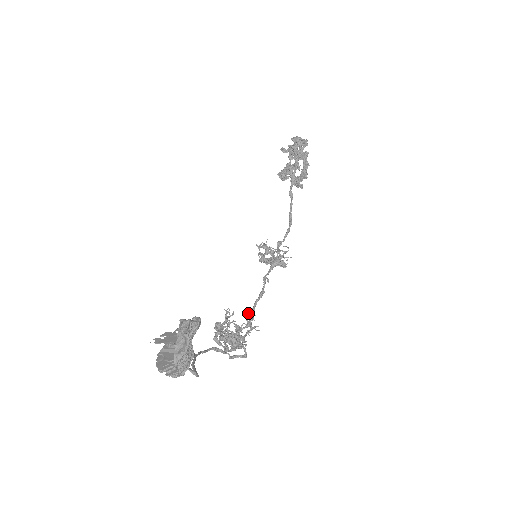
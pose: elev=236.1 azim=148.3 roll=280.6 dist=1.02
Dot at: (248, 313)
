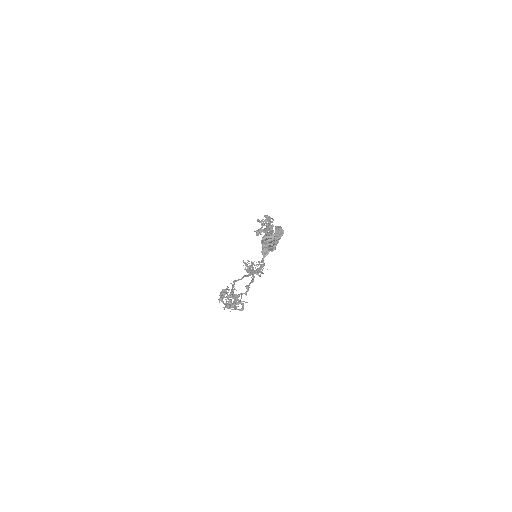
Dot at: (246, 287)
